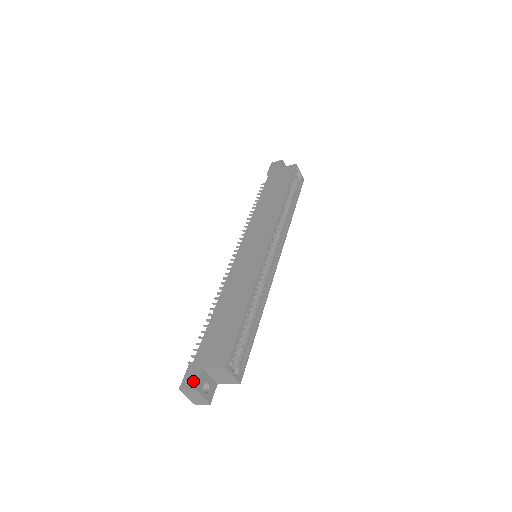
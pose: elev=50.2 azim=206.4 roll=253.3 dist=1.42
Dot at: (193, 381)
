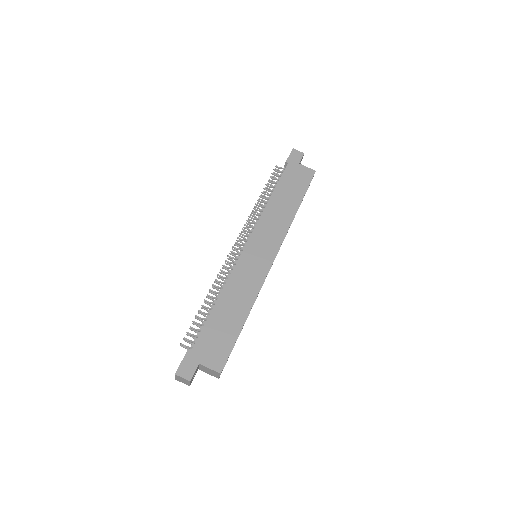
Dot at: (189, 372)
